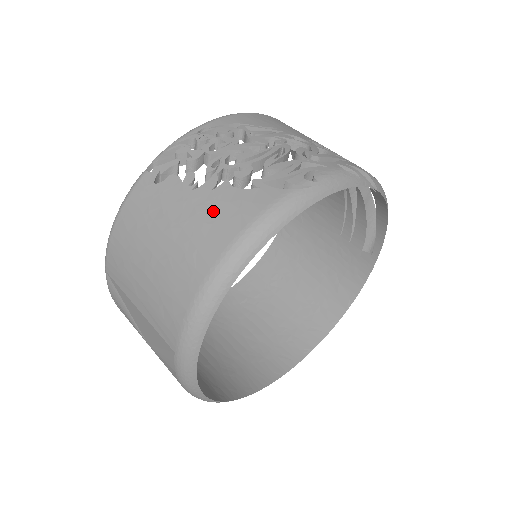
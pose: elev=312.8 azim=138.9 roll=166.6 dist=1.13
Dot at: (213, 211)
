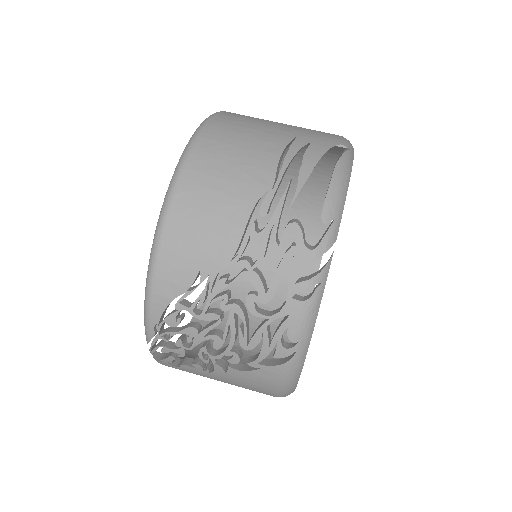
Dot at: (242, 383)
